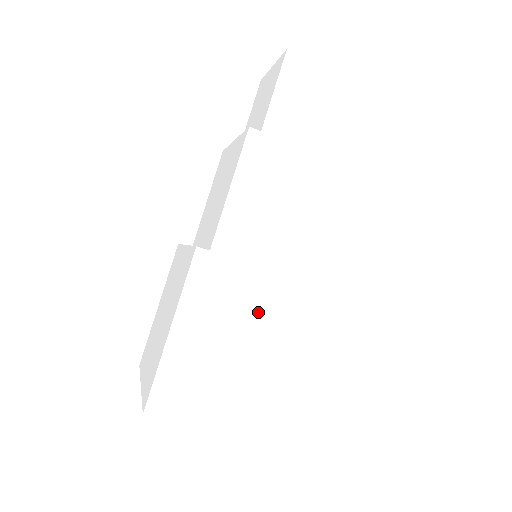
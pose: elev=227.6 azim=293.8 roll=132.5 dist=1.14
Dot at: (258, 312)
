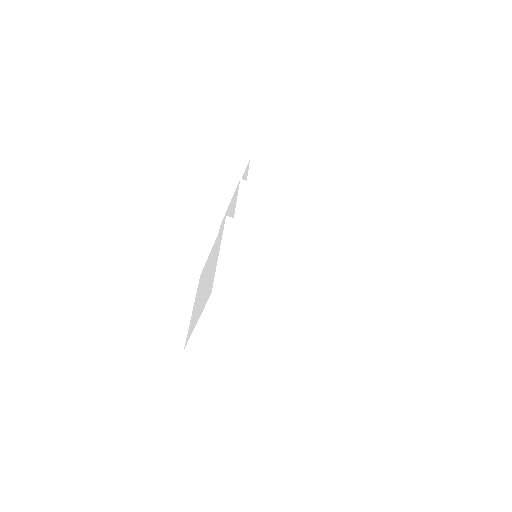
Dot at: (268, 248)
